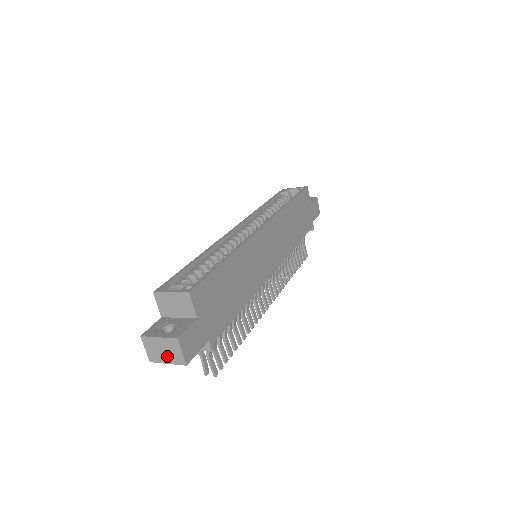
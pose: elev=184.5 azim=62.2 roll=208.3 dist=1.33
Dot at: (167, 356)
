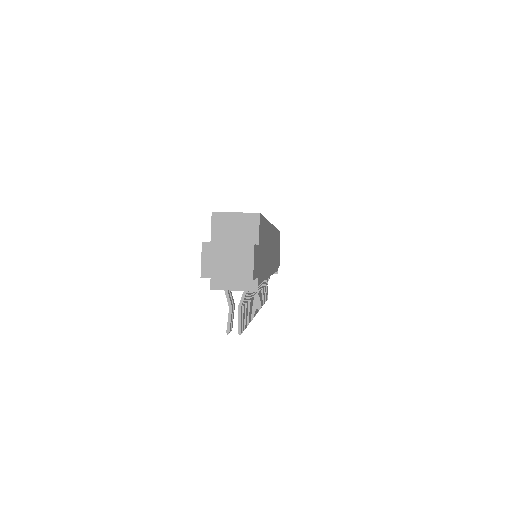
Dot at: (230, 268)
